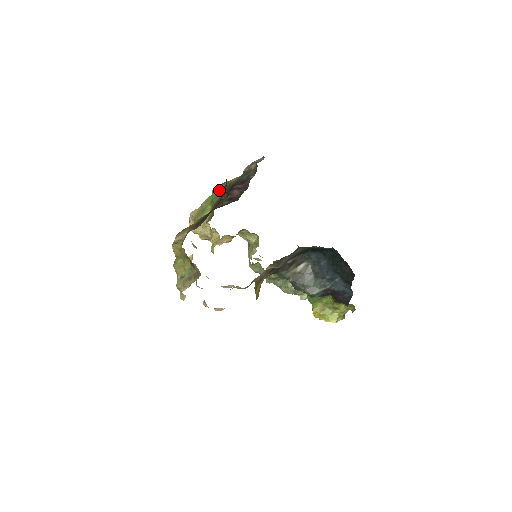
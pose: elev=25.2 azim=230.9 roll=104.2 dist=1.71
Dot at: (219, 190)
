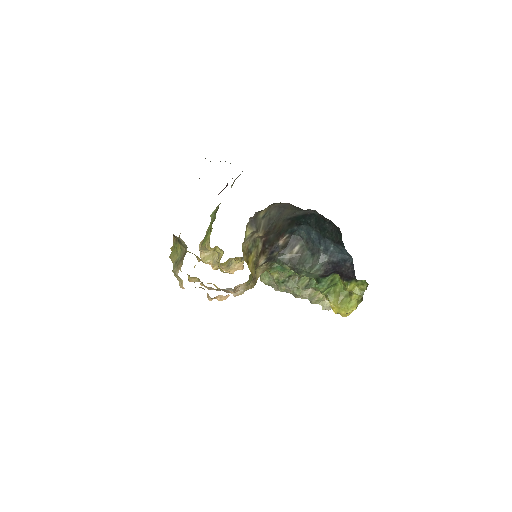
Dot at: (215, 212)
